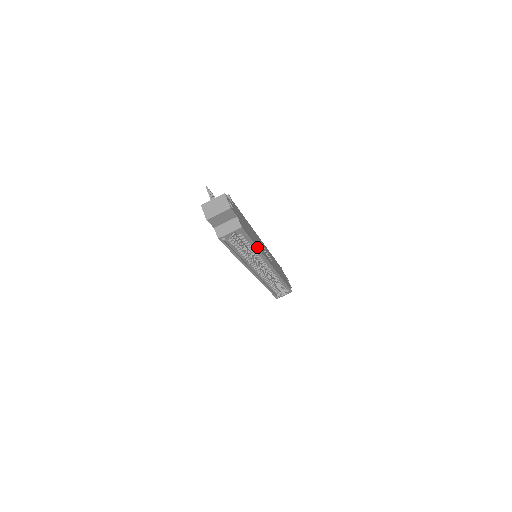
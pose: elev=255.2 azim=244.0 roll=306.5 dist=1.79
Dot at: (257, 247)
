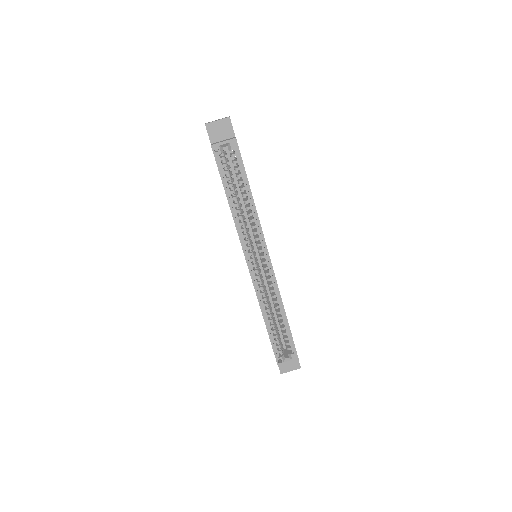
Dot at: occluded
